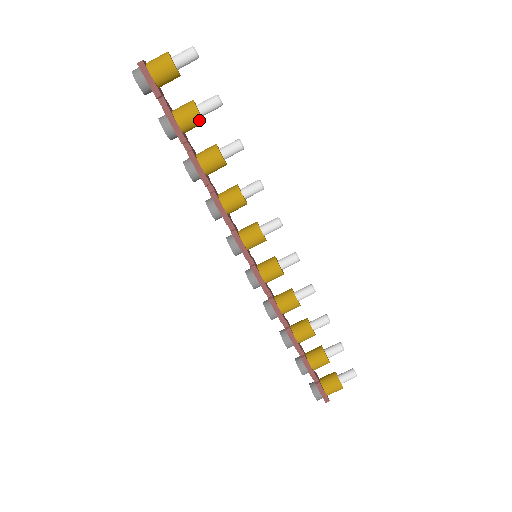
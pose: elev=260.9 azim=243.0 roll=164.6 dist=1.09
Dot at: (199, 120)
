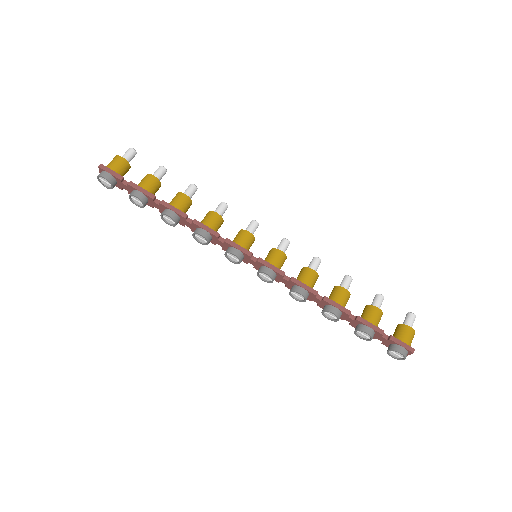
Dot at: (156, 181)
